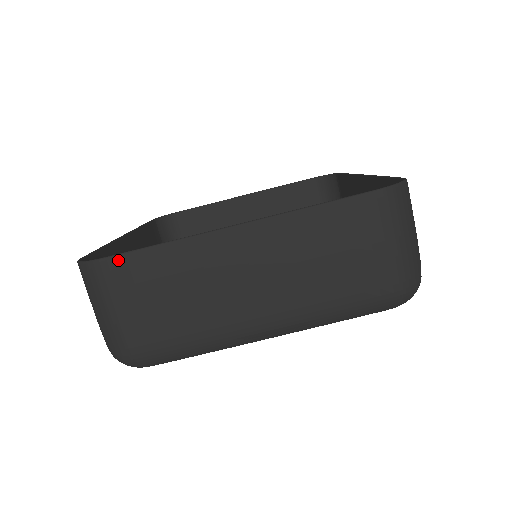
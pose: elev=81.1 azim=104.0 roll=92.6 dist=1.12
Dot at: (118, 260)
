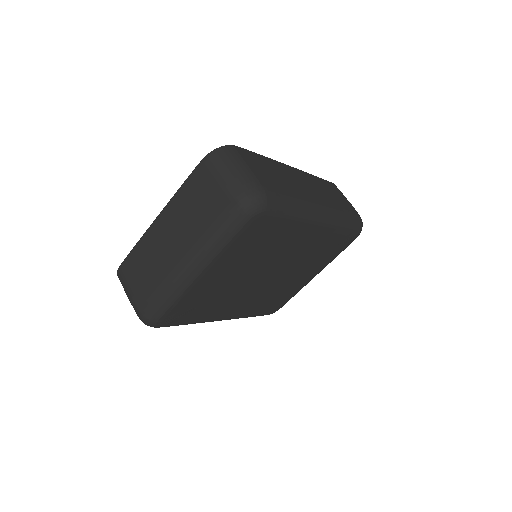
Dot at: (123, 264)
